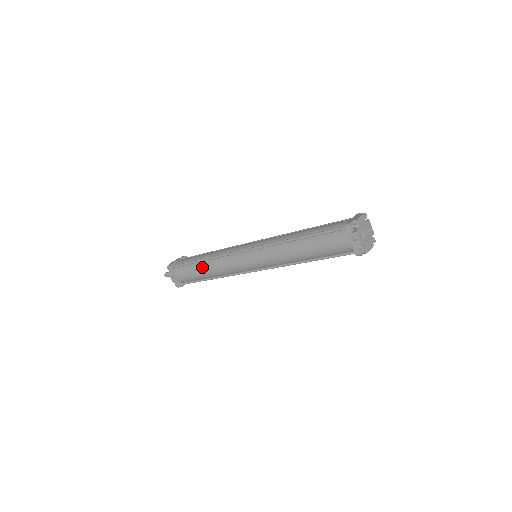
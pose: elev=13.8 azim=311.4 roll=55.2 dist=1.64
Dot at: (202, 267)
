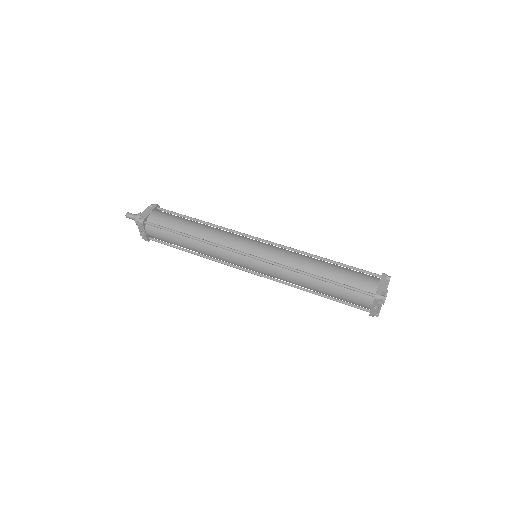
Dot at: (188, 243)
